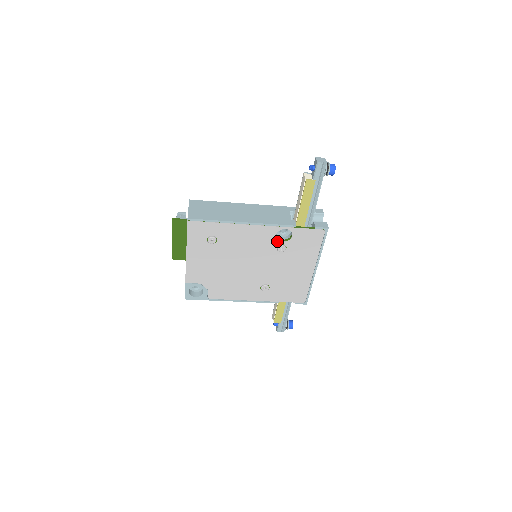
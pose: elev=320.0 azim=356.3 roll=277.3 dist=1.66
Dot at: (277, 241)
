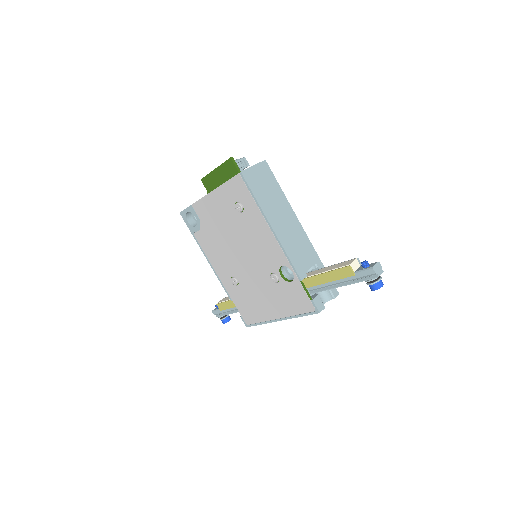
Dot at: (278, 270)
